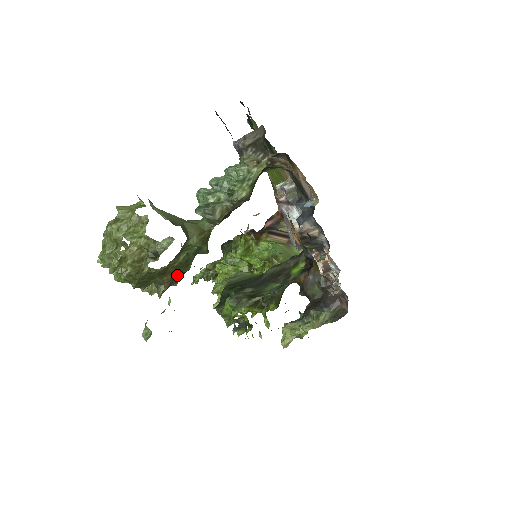
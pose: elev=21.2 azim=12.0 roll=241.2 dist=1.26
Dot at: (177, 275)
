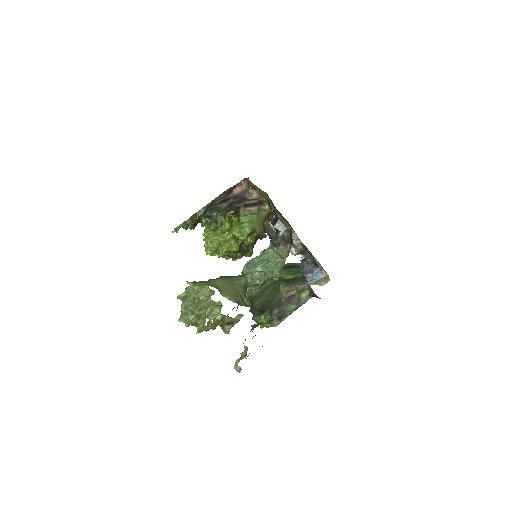
Dot at: occluded
